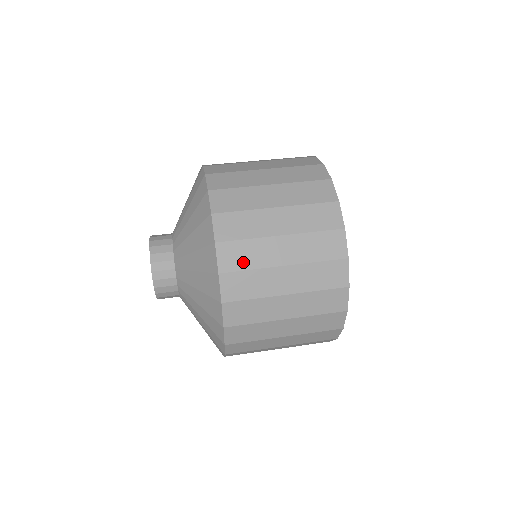
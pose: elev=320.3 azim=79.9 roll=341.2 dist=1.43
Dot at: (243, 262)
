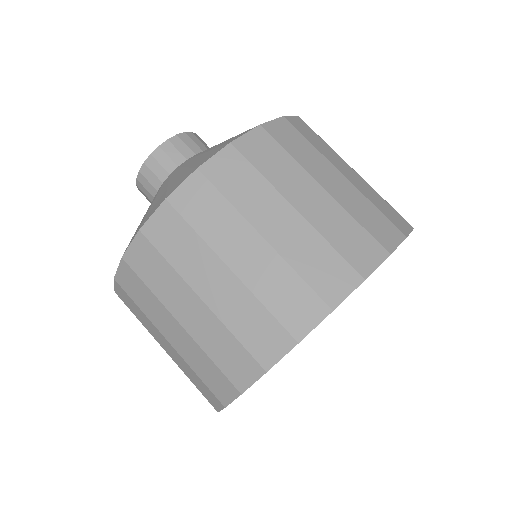
Dot at: (231, 186)
